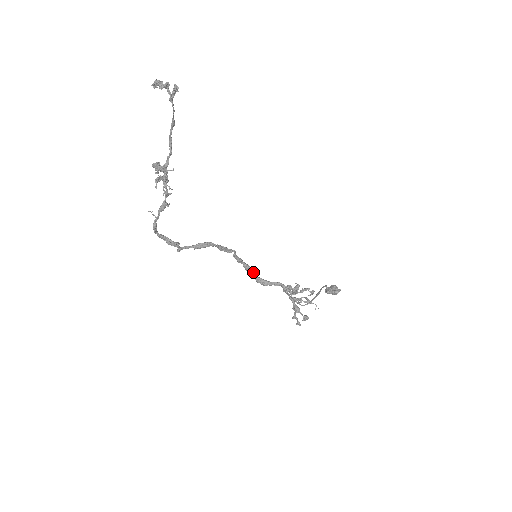
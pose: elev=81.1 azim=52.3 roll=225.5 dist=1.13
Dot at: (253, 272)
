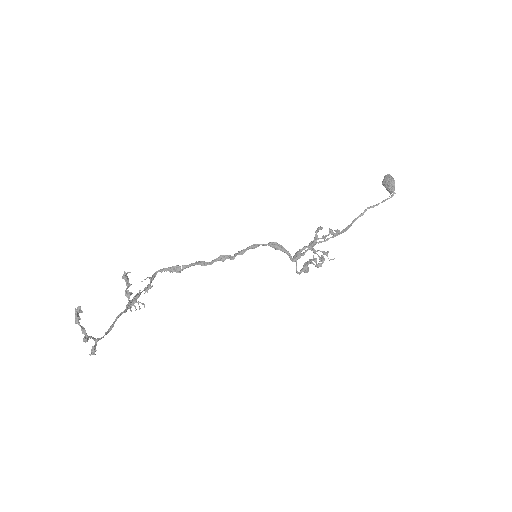
Dot at: (263, 245)
